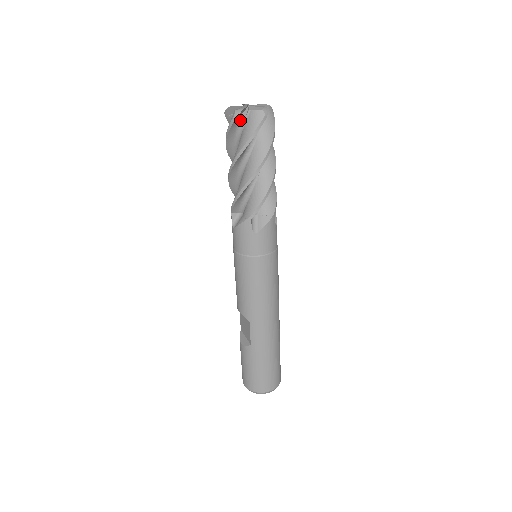
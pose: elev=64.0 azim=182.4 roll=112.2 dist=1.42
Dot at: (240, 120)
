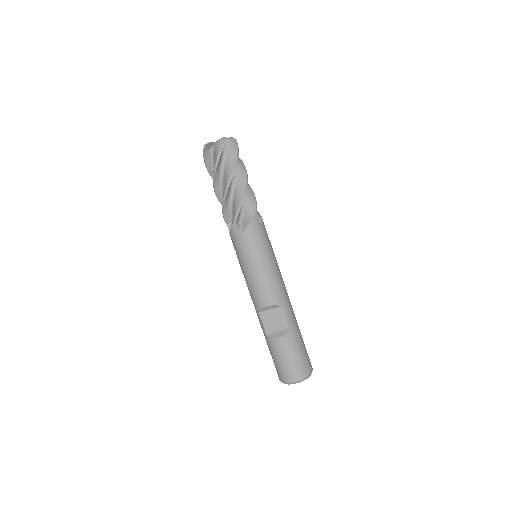
Dot at: occluded
